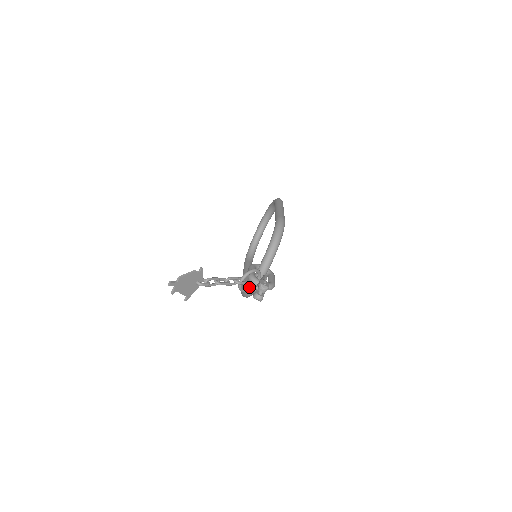
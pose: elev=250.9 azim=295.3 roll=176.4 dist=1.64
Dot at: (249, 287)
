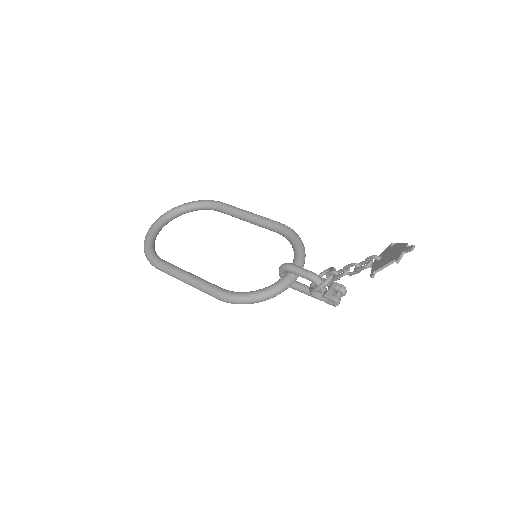
Dot at: (313, 287)
